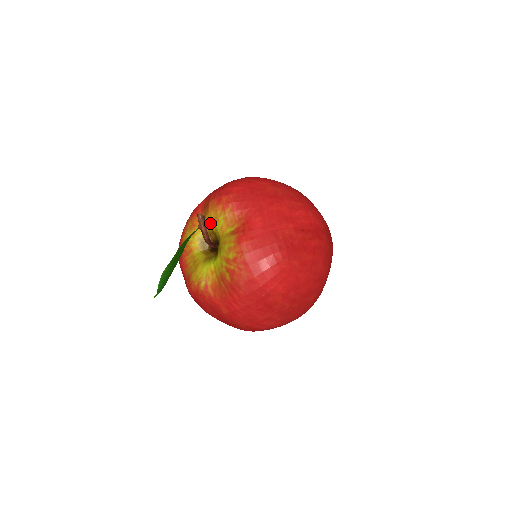
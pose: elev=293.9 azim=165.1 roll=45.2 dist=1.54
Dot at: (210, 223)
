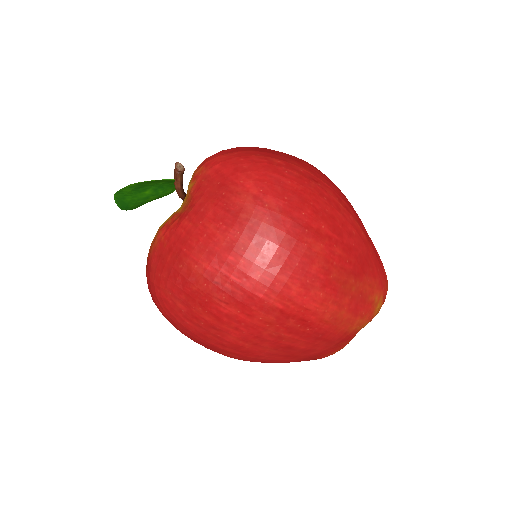
Dot at: occluded
